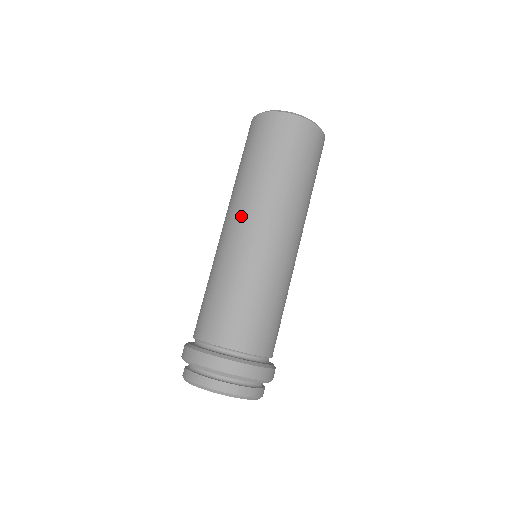
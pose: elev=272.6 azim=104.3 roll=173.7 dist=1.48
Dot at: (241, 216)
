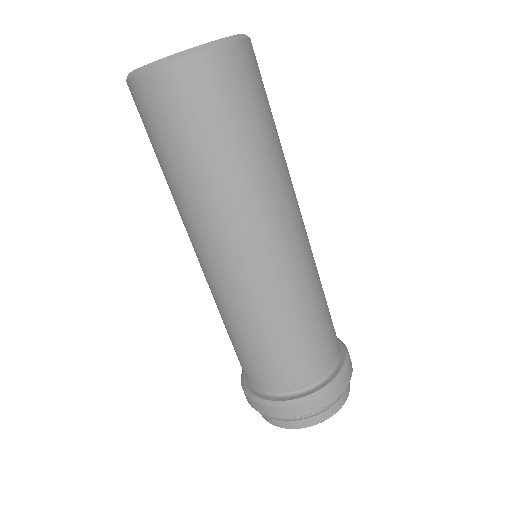
Dot at: (232, 244)
